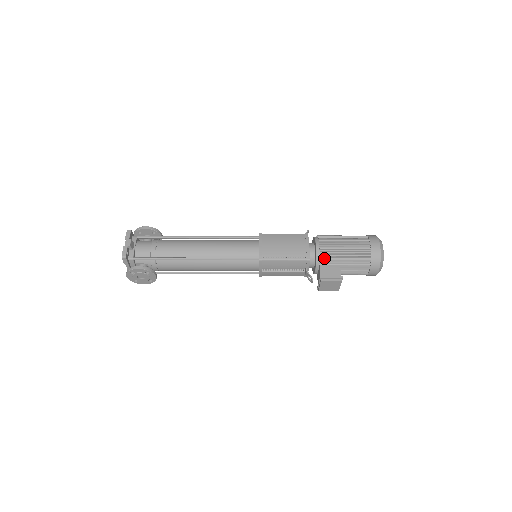
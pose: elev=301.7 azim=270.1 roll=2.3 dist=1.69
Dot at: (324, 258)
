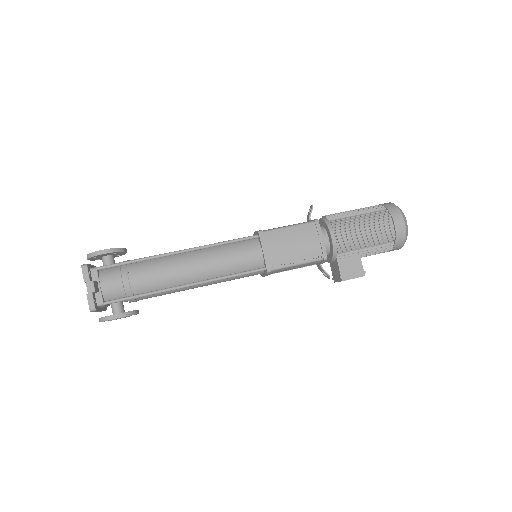
Dot at: (342, 251)
